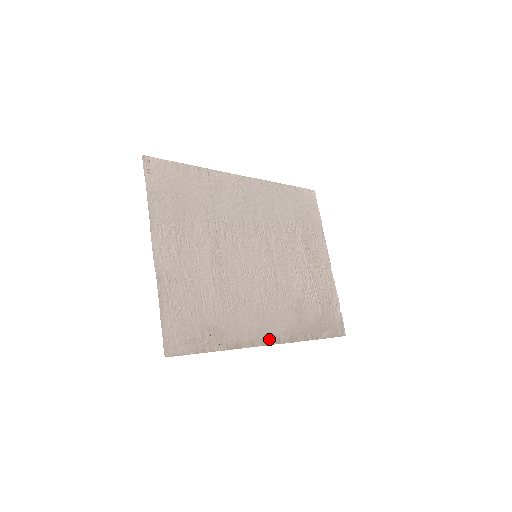
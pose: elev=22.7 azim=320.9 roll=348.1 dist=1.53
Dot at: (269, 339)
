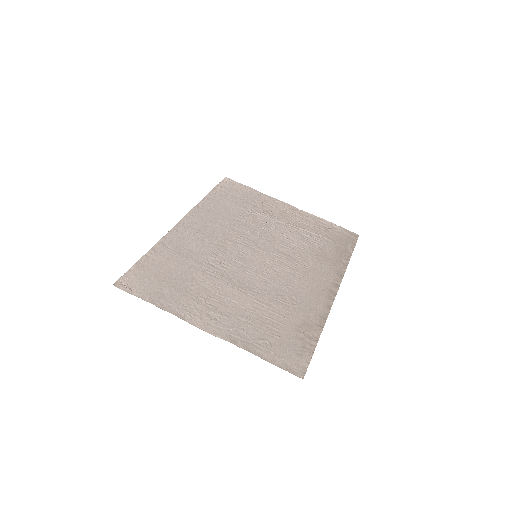
Dot at: (331, 292)
